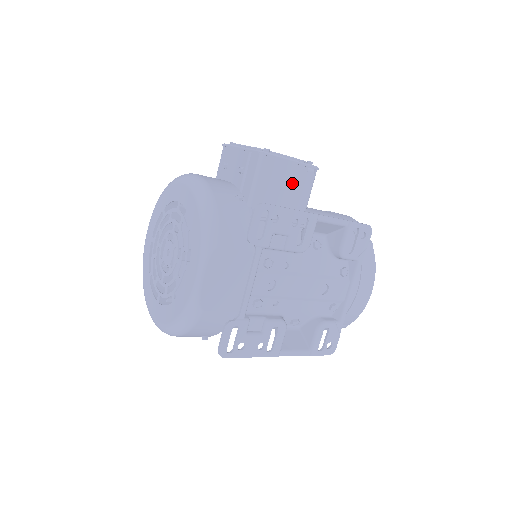
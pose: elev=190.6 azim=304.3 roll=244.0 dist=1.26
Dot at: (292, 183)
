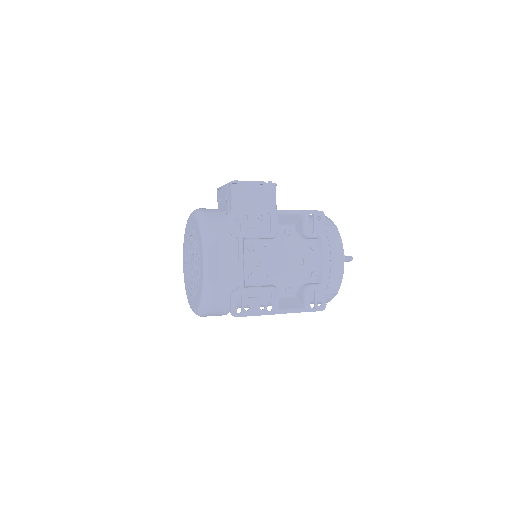
Dot at: (260, 197)
